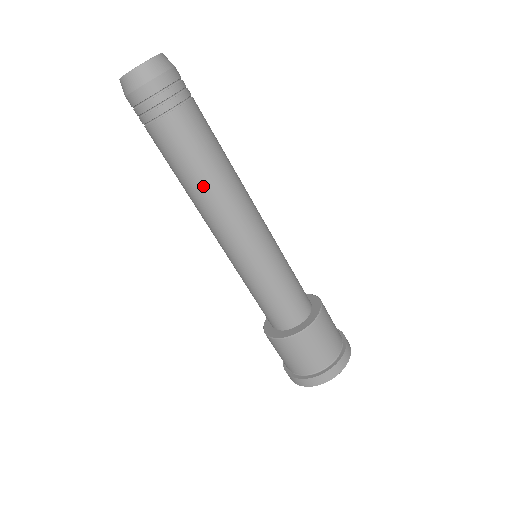
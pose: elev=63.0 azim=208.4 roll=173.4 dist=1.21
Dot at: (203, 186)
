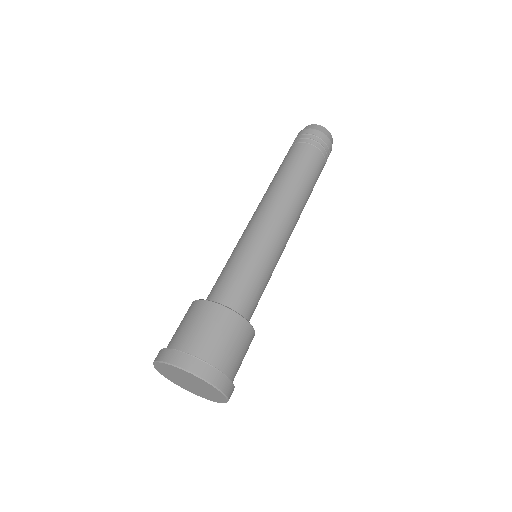
Dot at: (301, 189)
